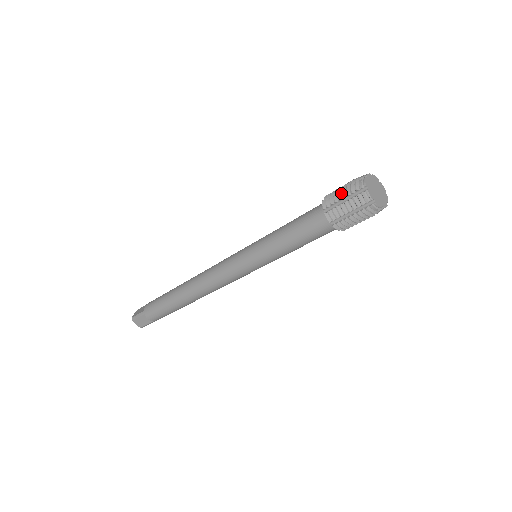
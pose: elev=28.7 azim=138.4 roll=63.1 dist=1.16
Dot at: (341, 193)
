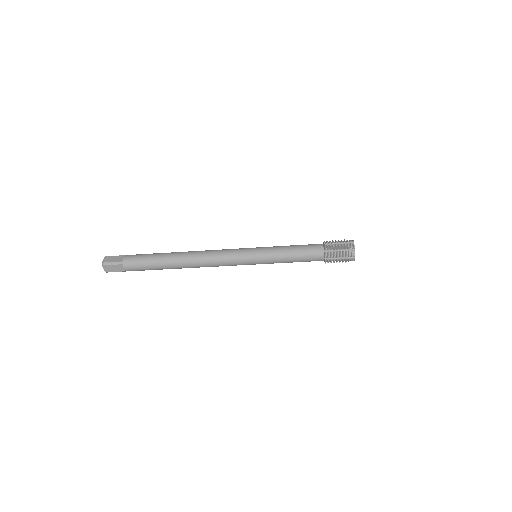
Dot at: (338, 245)
